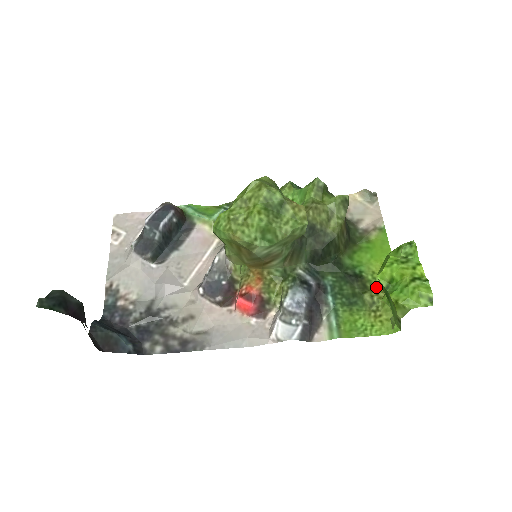
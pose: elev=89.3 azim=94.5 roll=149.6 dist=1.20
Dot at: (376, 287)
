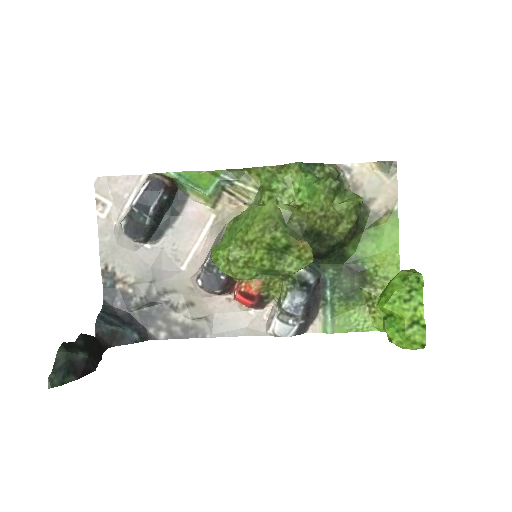
Dot at: (376, 281)
